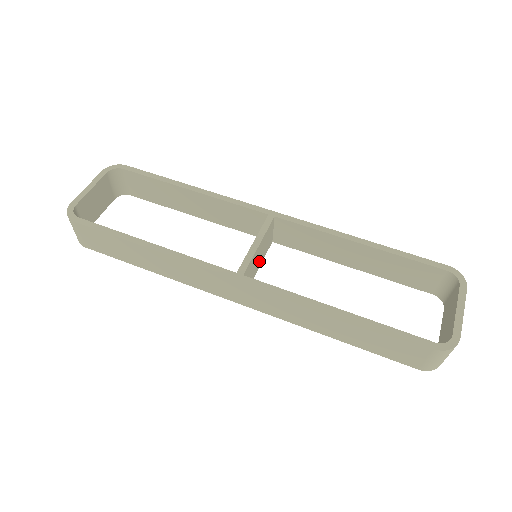
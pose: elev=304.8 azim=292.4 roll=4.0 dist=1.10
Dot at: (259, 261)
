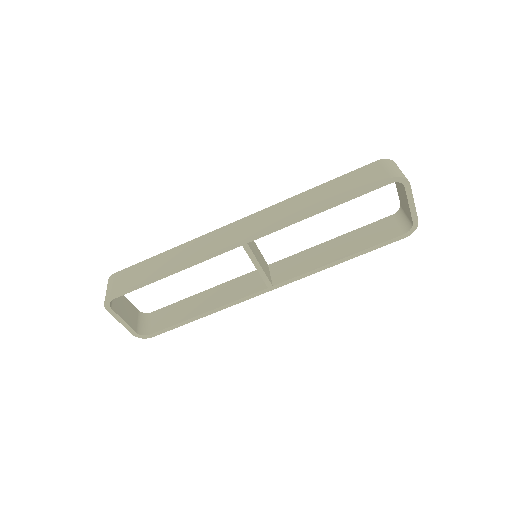
Dot at: (256, 249)
